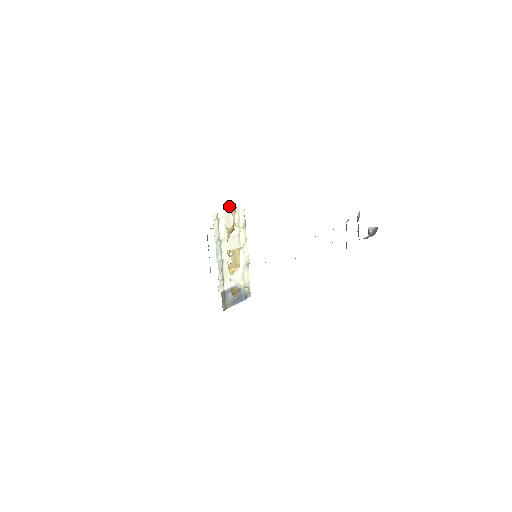
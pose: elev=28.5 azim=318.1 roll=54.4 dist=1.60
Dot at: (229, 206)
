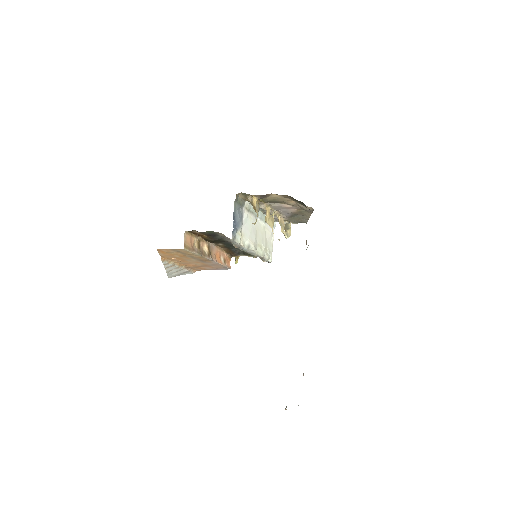
Dot at: (290, 229)
